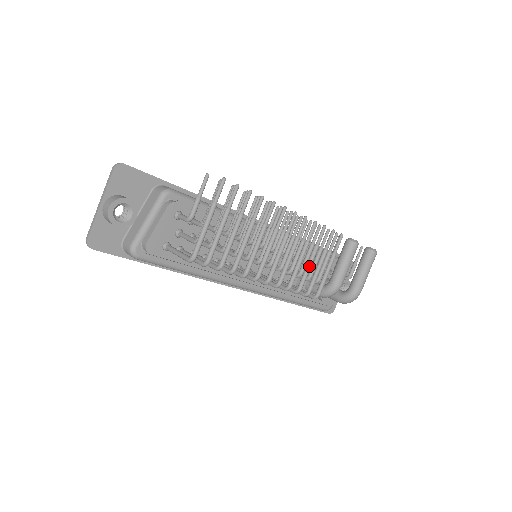
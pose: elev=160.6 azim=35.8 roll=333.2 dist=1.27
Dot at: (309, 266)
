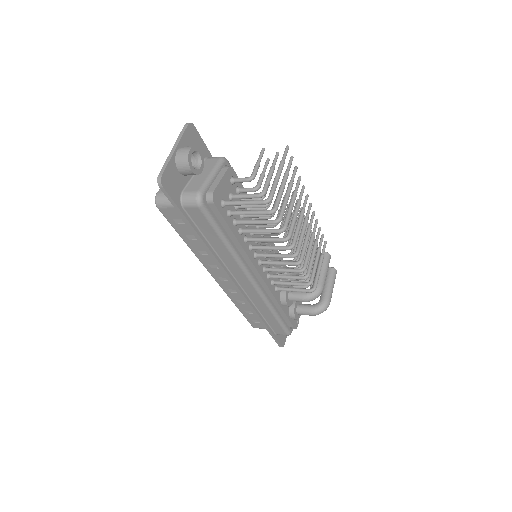
Dot at: (314, 256)
